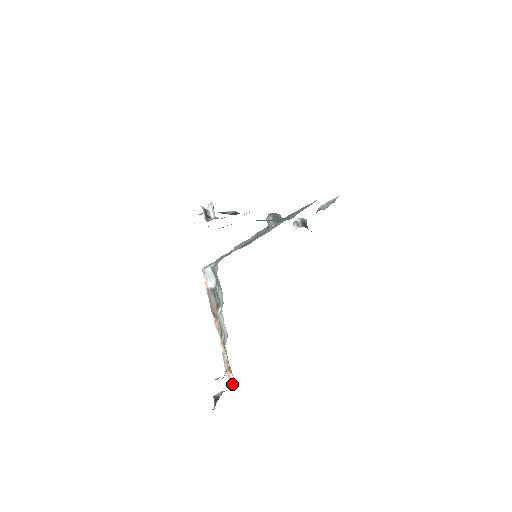
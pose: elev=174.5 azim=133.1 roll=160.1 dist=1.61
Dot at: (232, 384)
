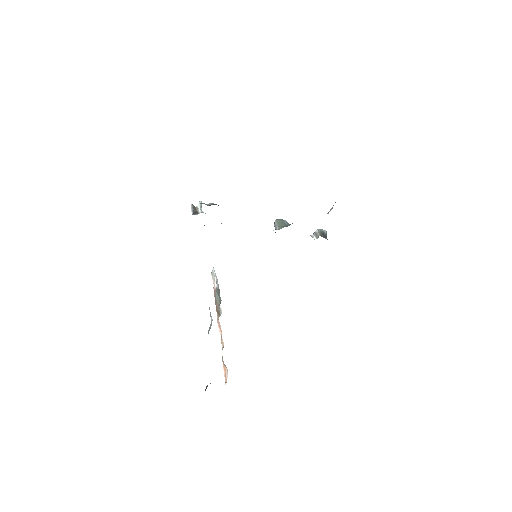
Dot at: occluded
